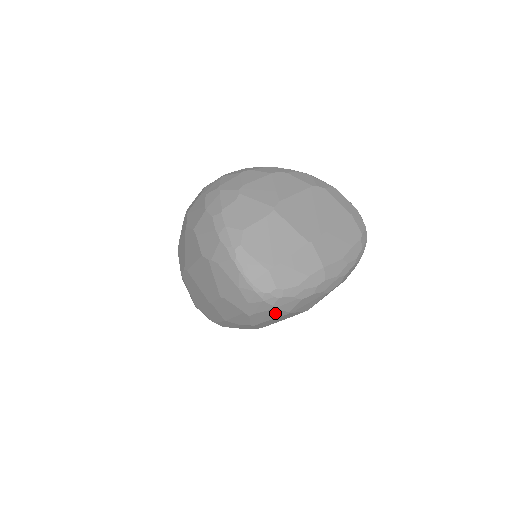
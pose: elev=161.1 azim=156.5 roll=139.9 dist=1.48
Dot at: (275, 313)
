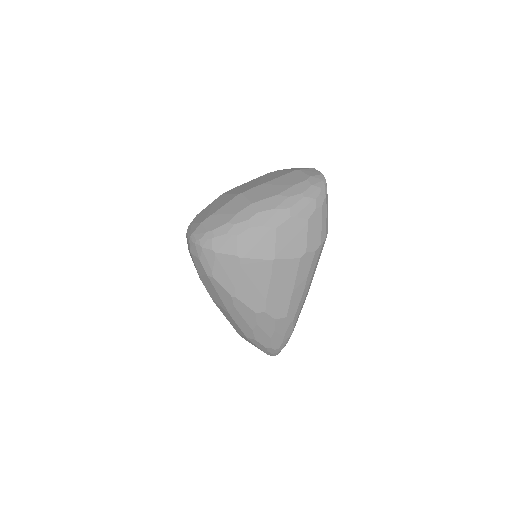
Dot at: (227, 262)
